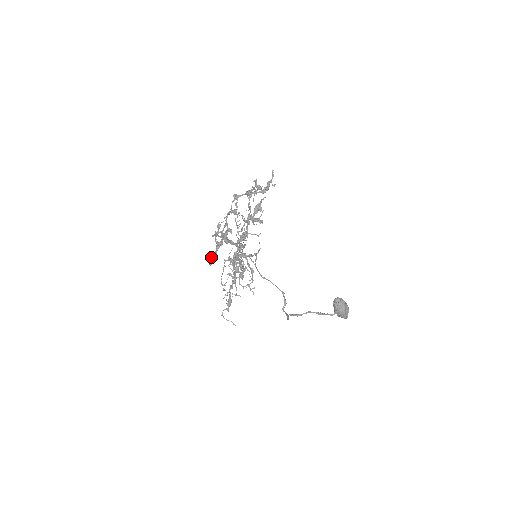
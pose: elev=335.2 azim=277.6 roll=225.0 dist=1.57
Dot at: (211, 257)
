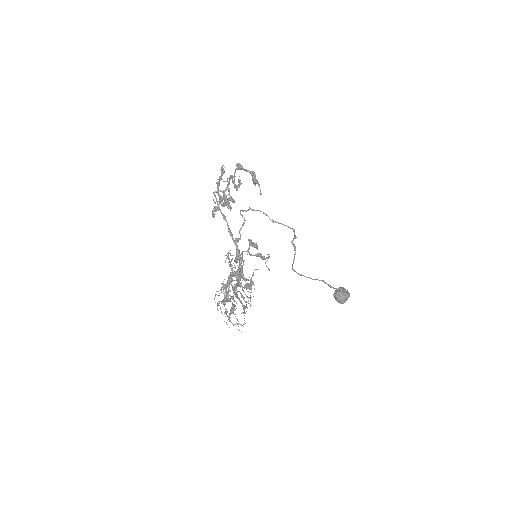
Dot at: (213, 208)
